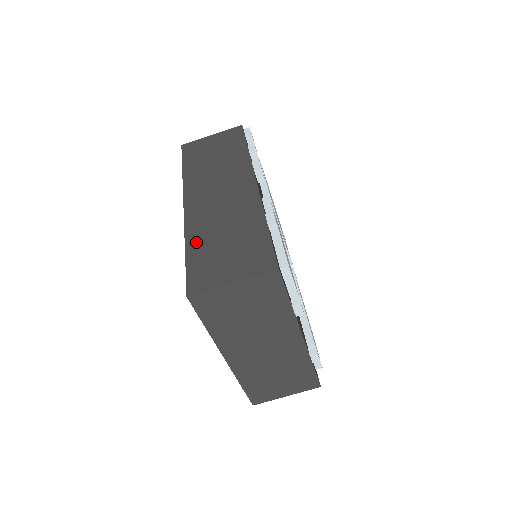
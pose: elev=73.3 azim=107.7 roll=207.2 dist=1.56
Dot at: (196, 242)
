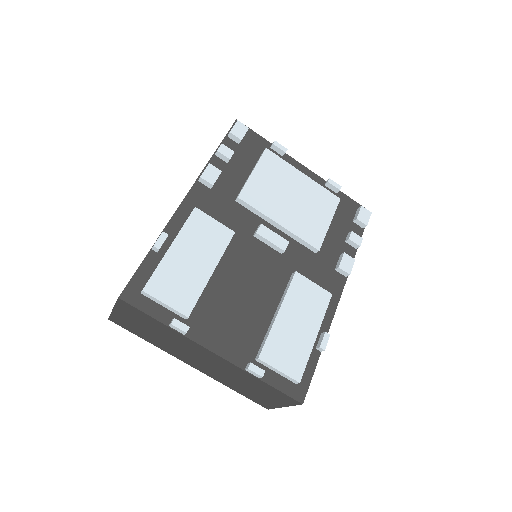
Dot at: occluded
